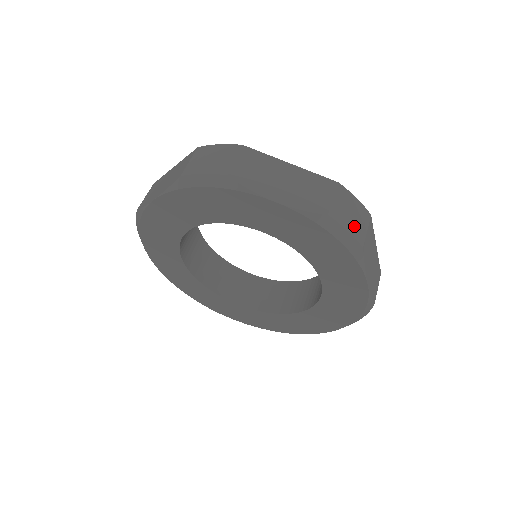
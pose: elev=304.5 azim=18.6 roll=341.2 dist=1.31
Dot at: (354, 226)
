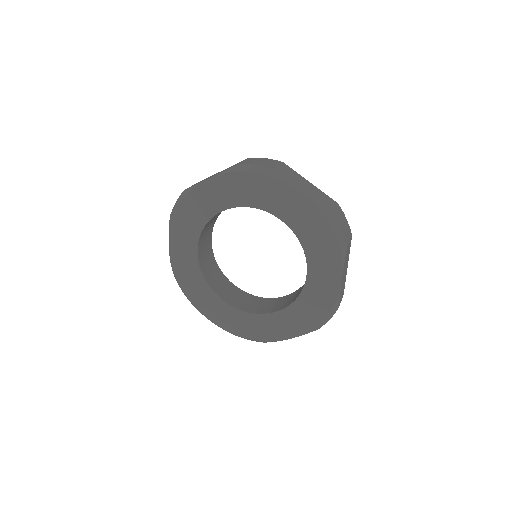
Dot at: (344, 230)
